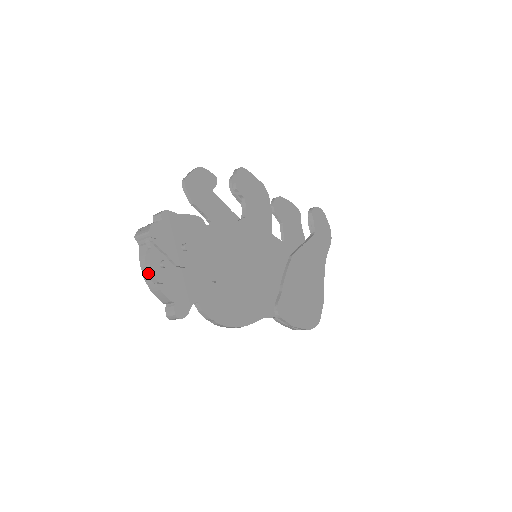
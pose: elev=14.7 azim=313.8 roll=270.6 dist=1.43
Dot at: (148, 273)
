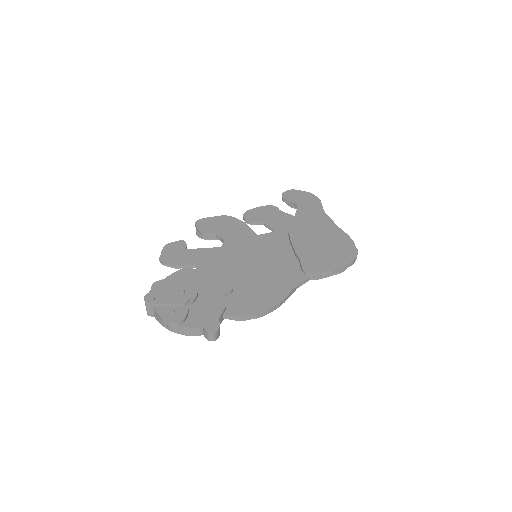
Dot at: (167, 325)
